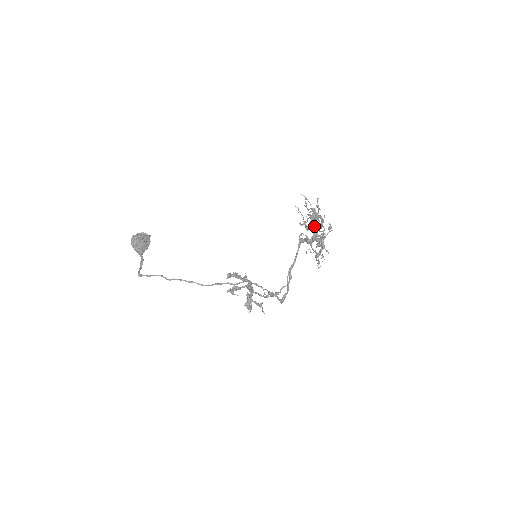
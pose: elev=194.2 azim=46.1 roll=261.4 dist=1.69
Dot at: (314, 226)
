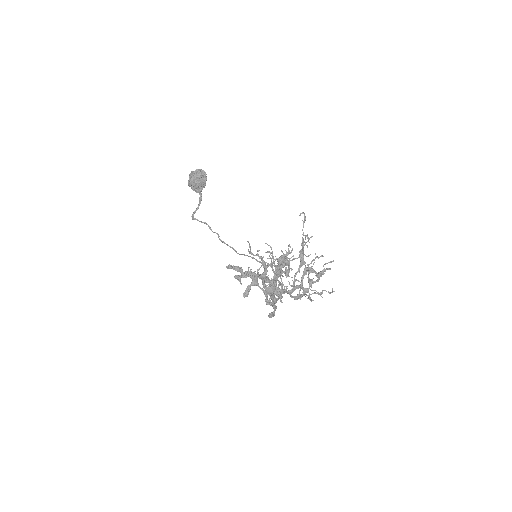
Dot at: (286, 268)
